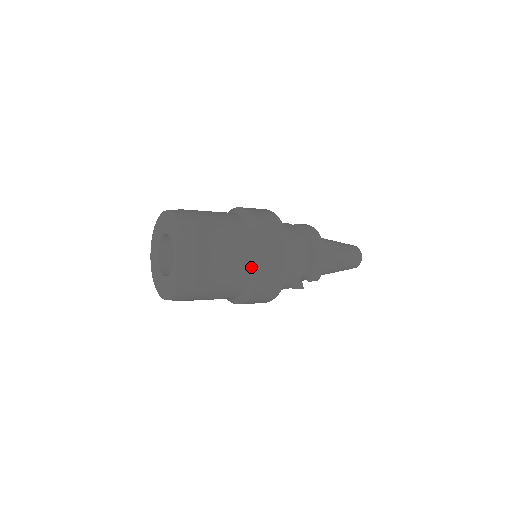
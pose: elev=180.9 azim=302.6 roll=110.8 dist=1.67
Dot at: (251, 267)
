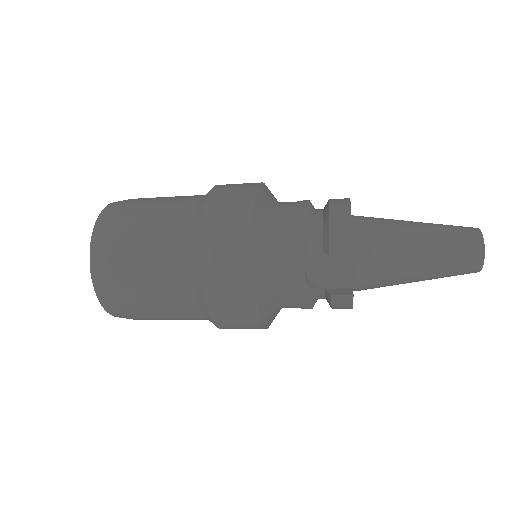
Dot at: (193, 221)
